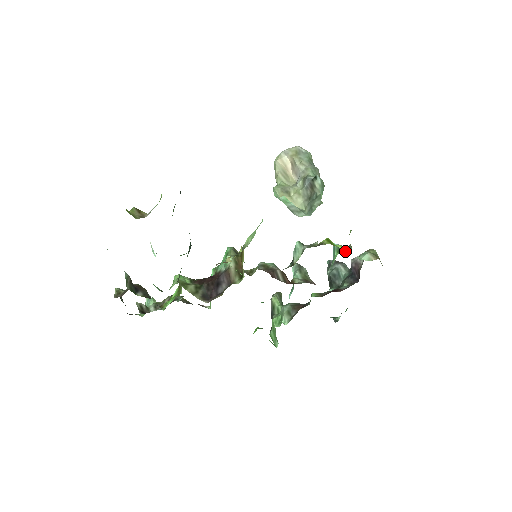
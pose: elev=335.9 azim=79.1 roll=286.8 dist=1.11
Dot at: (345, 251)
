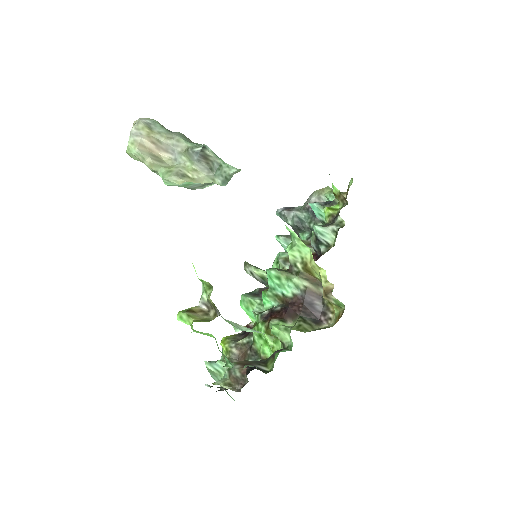
Dot at: occluded
